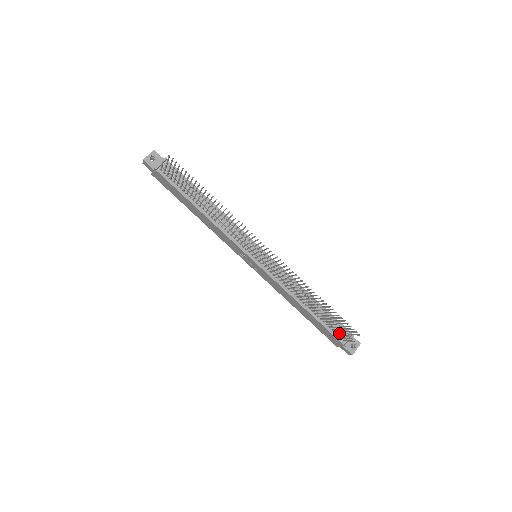
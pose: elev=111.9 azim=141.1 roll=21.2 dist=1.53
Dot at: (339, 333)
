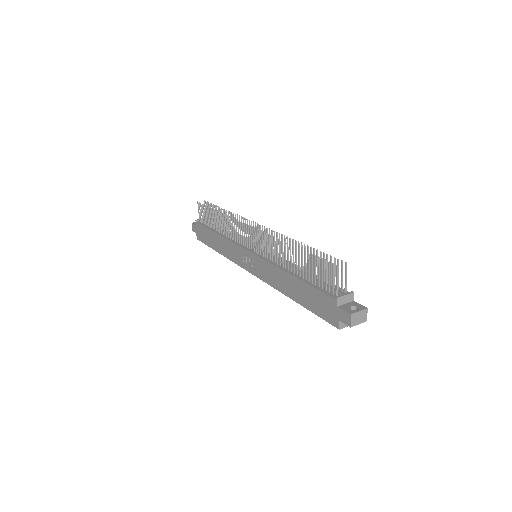
Dot at: occluded
